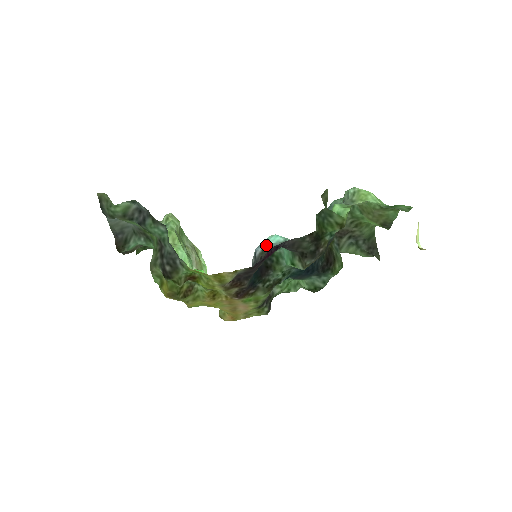
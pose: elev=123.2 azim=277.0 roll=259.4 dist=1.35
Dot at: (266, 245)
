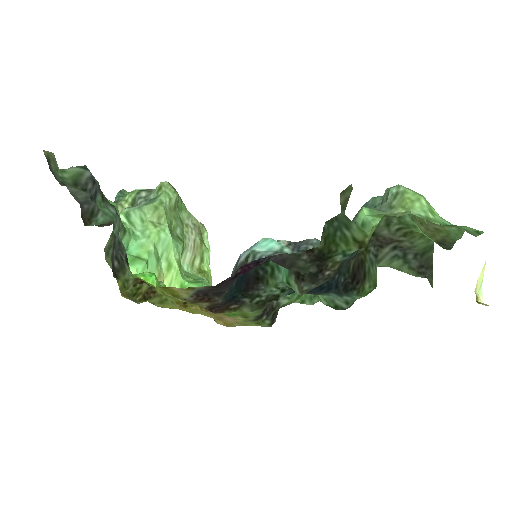
Dot at: (252, 252)
